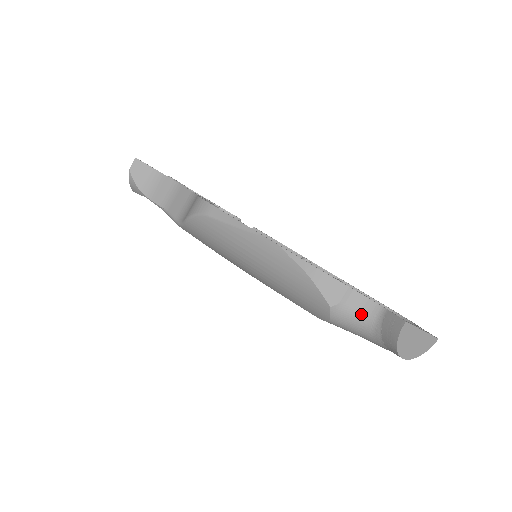
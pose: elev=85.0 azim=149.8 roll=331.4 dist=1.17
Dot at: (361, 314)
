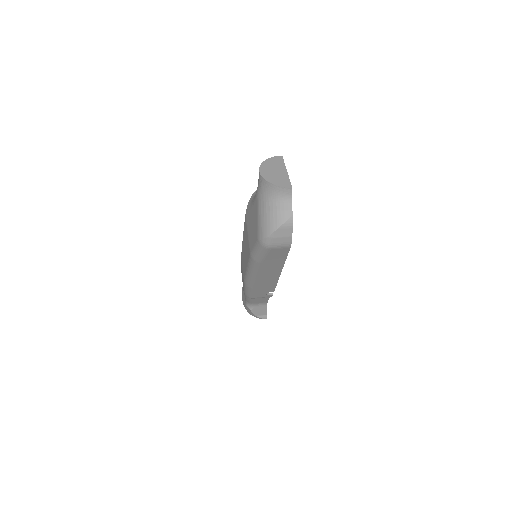
Dot at: occluded
